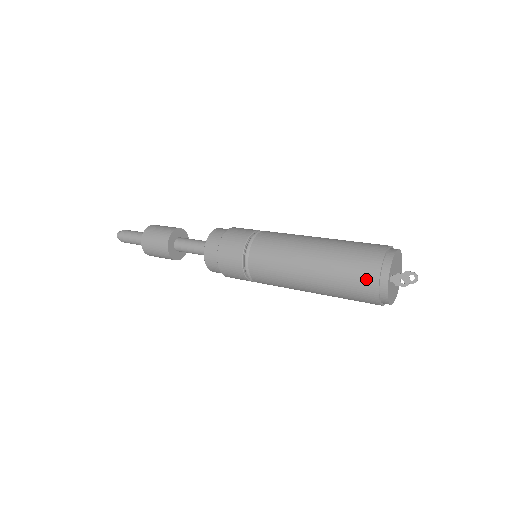
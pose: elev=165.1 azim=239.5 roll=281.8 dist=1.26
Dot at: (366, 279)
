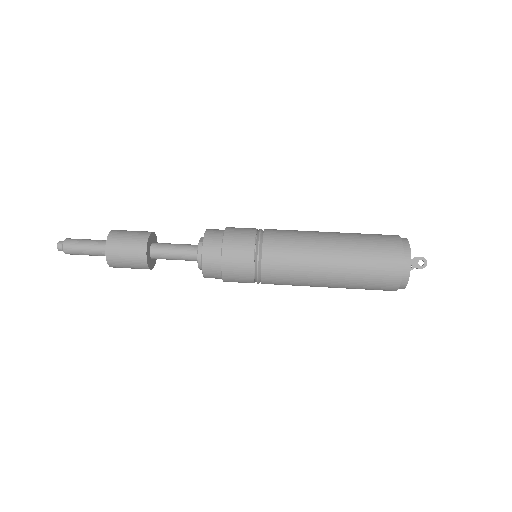
Dot at: (391, 264)
